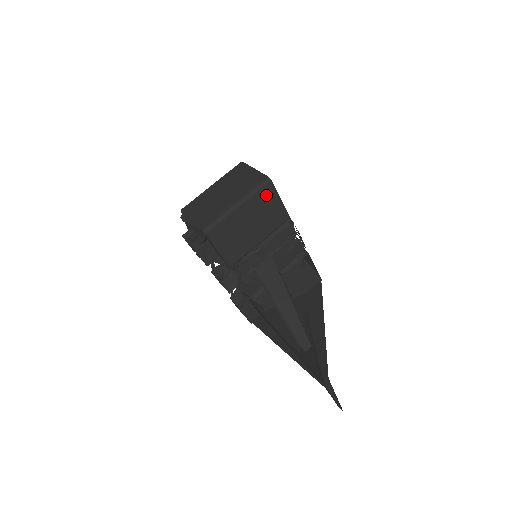
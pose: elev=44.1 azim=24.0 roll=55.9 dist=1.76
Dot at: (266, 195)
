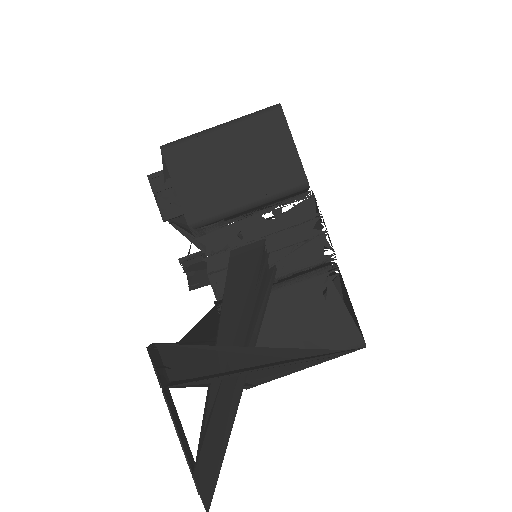
Dot at: (269, 127)
